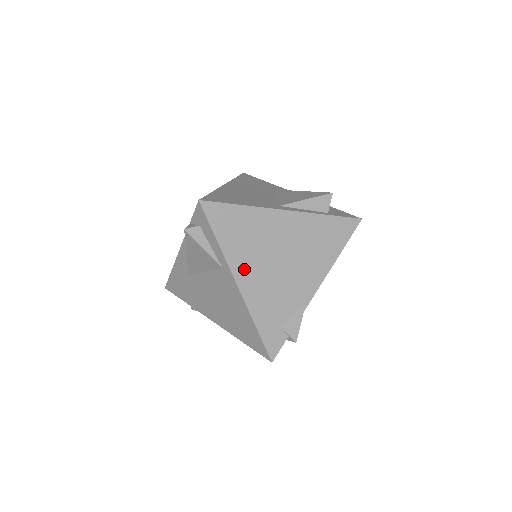
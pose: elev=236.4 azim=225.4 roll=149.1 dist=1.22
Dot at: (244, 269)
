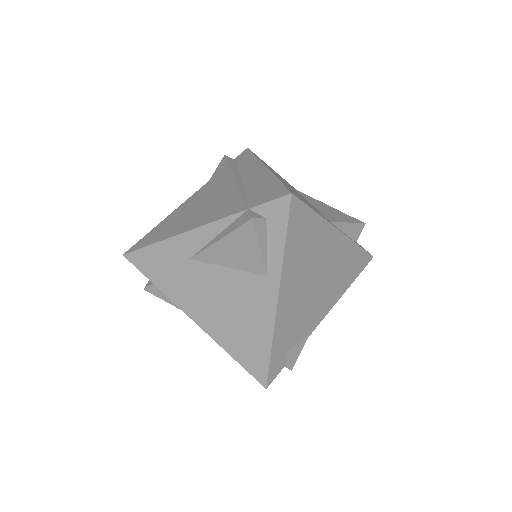
Dot at: (289, 284)
